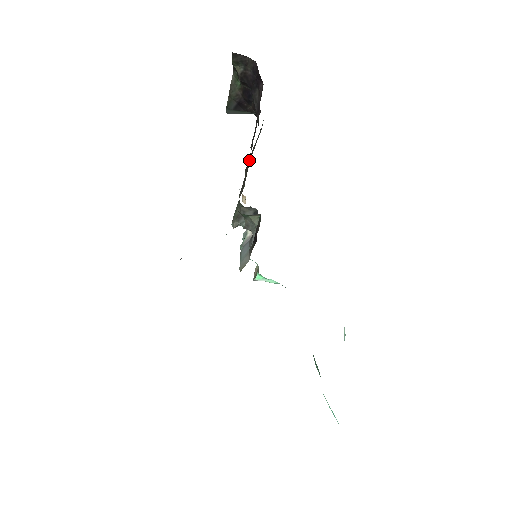
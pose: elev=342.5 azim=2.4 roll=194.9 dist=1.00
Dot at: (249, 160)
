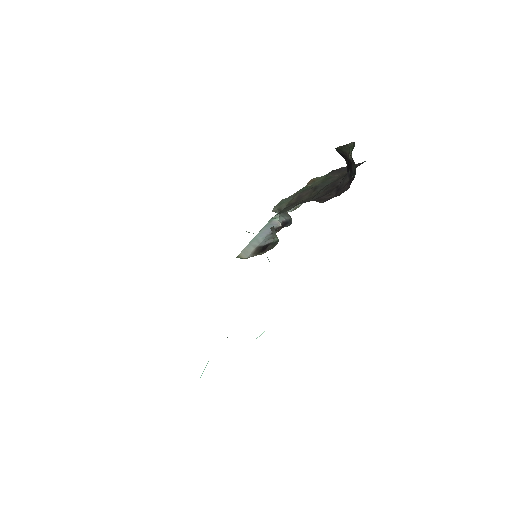
Dot at: (320, 187)
